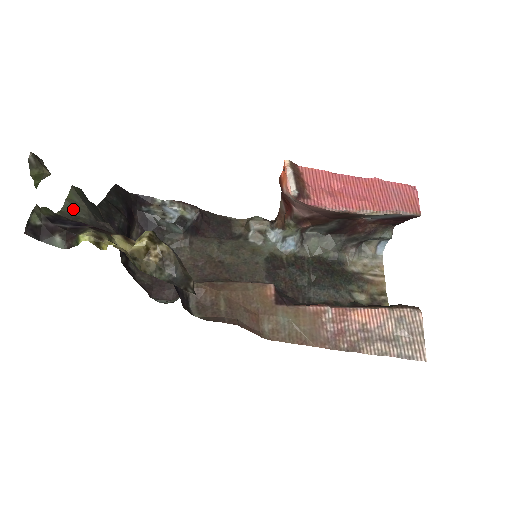
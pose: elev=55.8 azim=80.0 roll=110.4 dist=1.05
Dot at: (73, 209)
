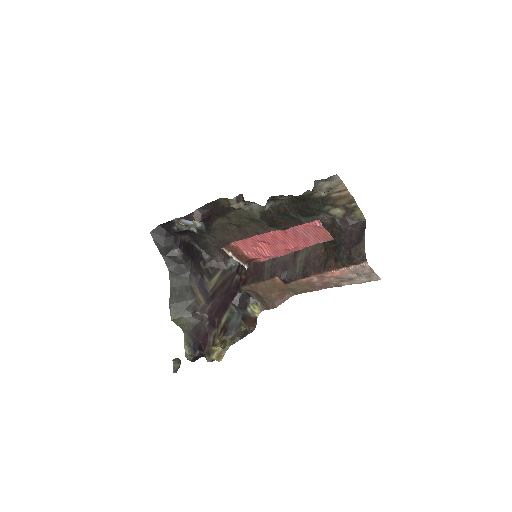
Dot at: (183, 325)
